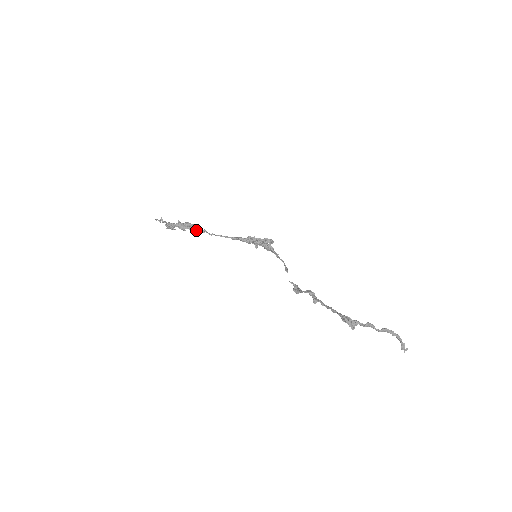
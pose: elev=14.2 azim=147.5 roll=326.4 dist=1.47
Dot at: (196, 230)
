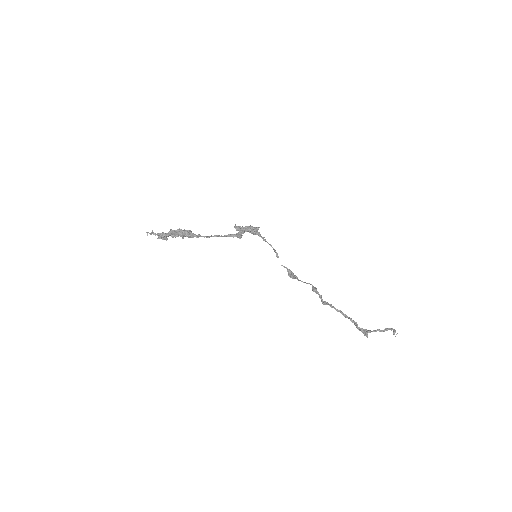
Dot at: (191, 237)
